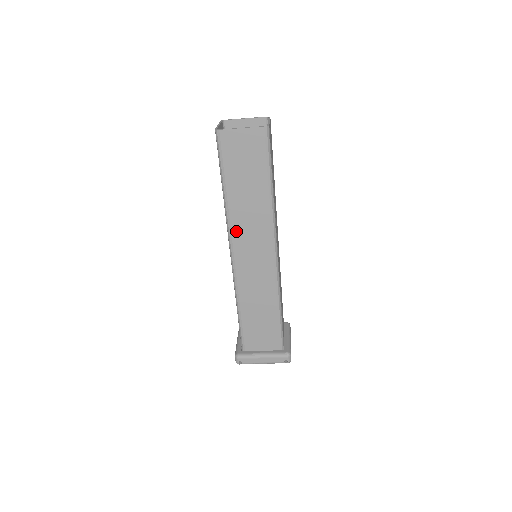
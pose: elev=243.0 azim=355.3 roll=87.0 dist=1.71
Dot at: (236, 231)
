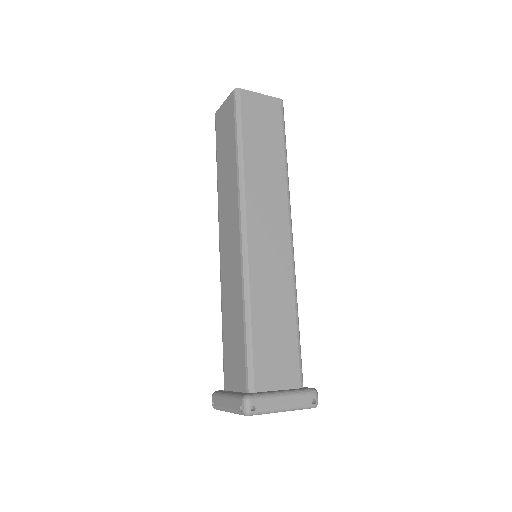
Dot at: (251, 199)
